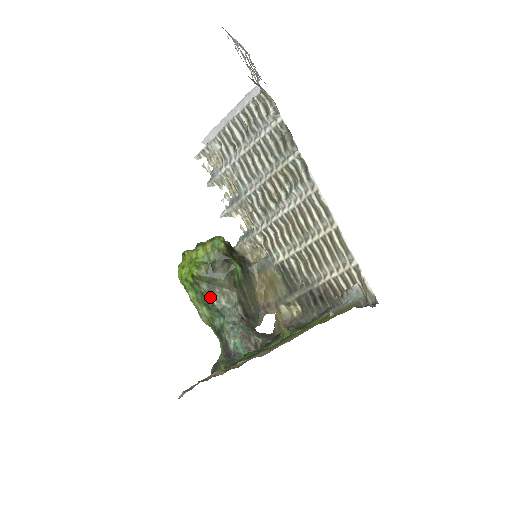
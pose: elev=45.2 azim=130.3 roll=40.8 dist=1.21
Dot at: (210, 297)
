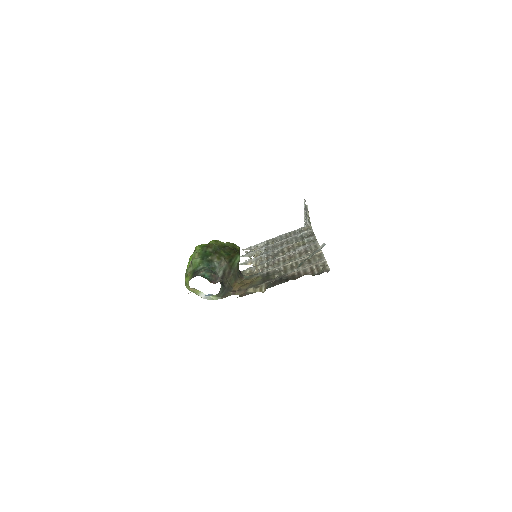
Dot at: (209, 255)
